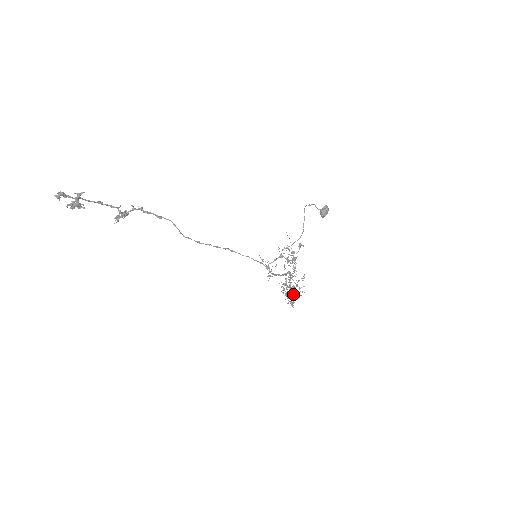
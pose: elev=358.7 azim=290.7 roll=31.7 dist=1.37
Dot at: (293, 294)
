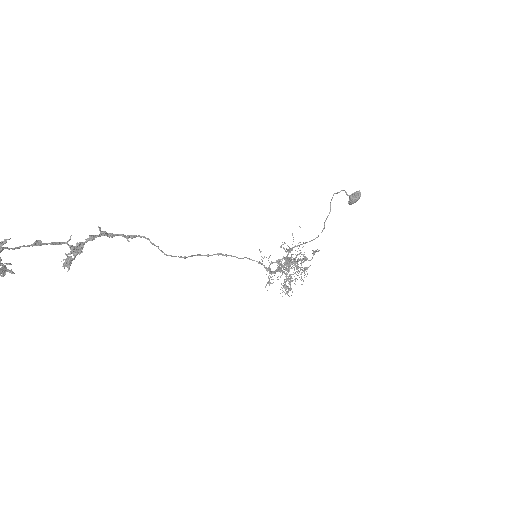
Dot at: (290, 285)
